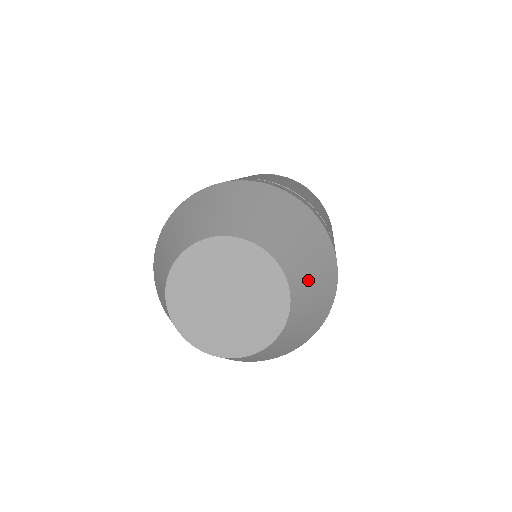
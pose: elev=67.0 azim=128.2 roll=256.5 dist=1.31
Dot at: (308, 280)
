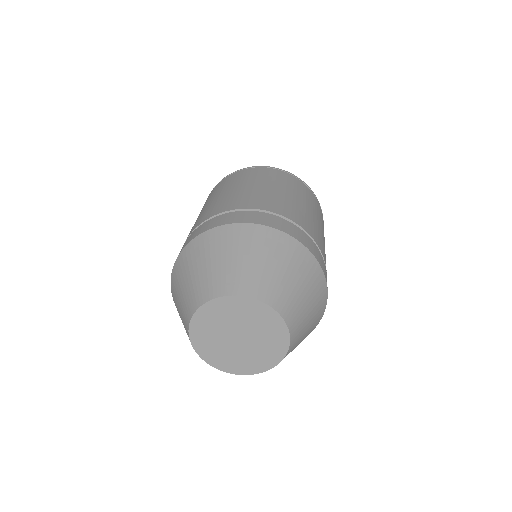
Dot at: (304, 319)
